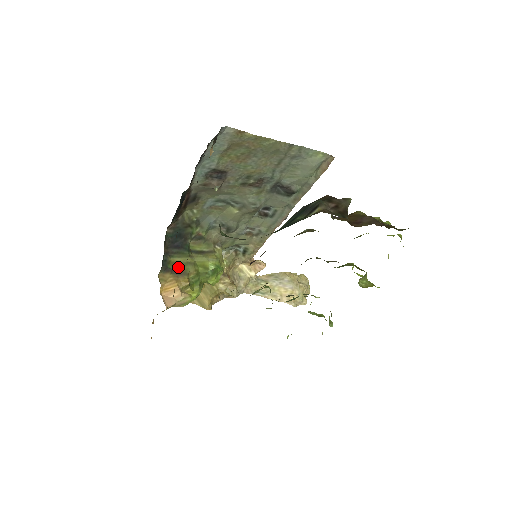
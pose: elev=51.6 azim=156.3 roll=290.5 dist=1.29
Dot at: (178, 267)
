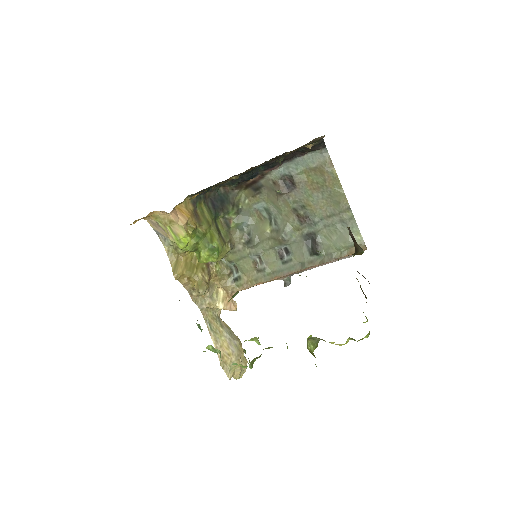
Dot at: (200, 214)
